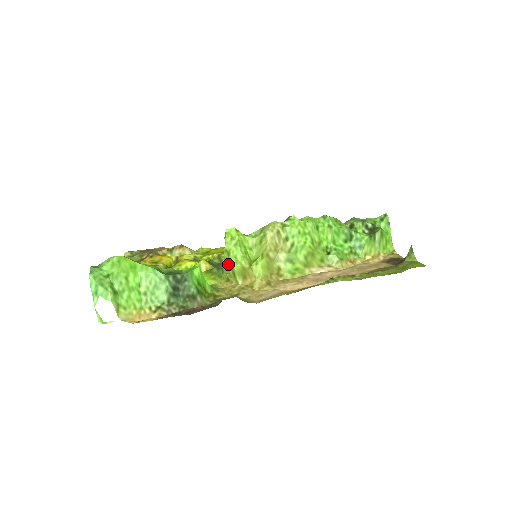
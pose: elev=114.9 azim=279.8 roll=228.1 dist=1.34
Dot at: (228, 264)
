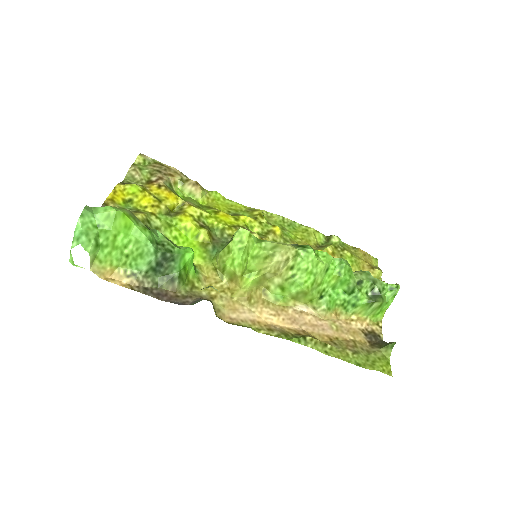
Dot at: (223, 259)
